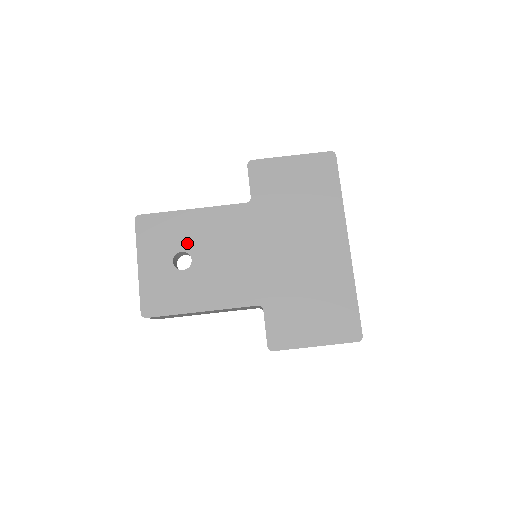
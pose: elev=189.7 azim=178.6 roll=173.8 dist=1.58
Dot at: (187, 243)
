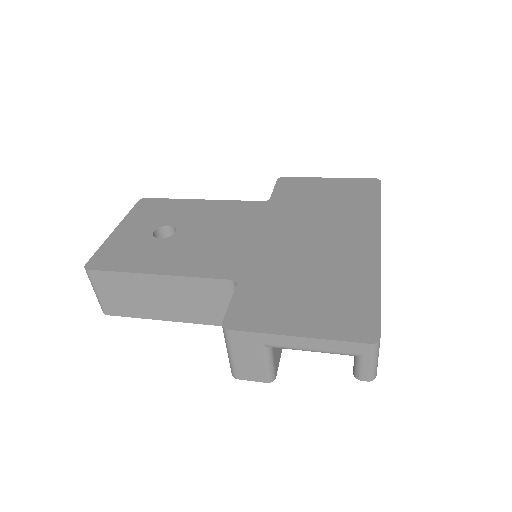
Dot at: (179, 220)
